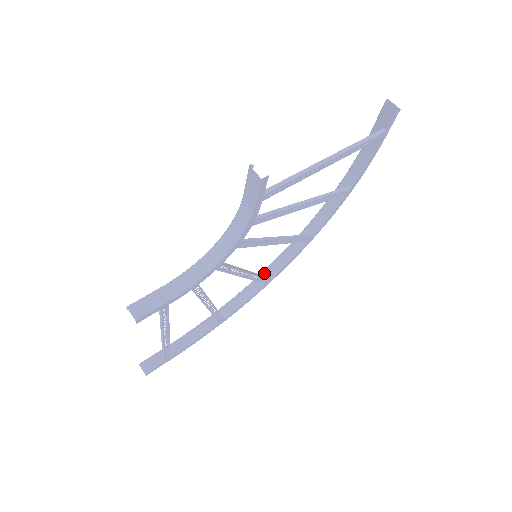
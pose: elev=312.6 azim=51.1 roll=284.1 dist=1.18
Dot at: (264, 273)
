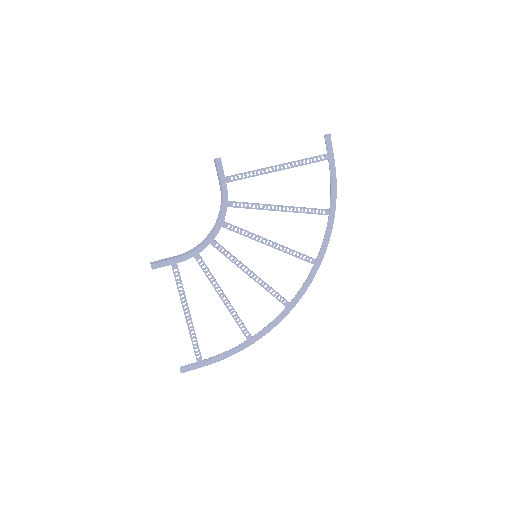
Dot at: occluded
